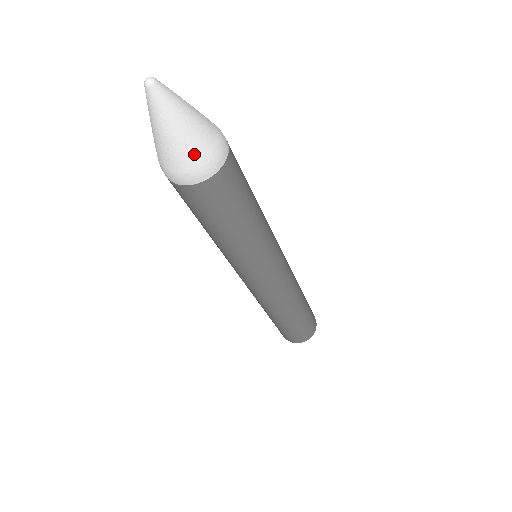
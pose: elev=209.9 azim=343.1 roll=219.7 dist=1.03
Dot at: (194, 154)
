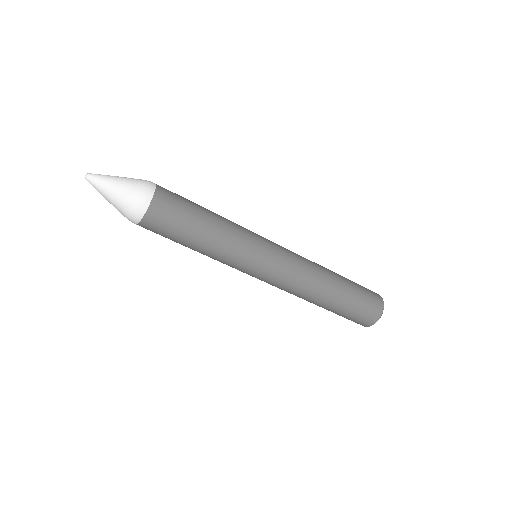
Dot at: (133, 191)
